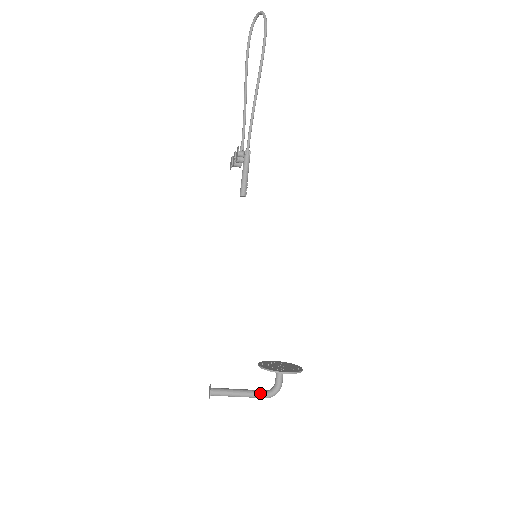
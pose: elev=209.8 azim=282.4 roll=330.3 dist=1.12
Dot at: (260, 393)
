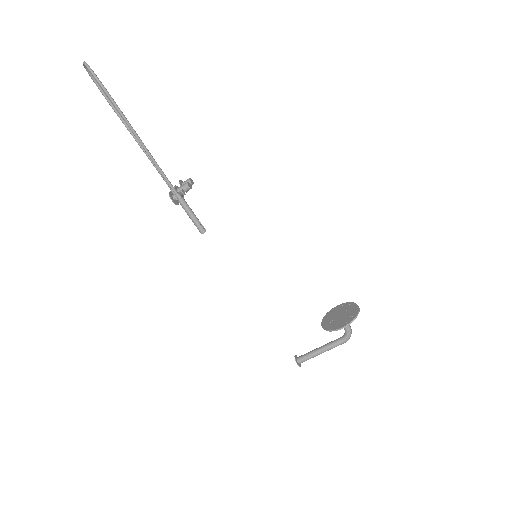
Dot at: (336, 343)
